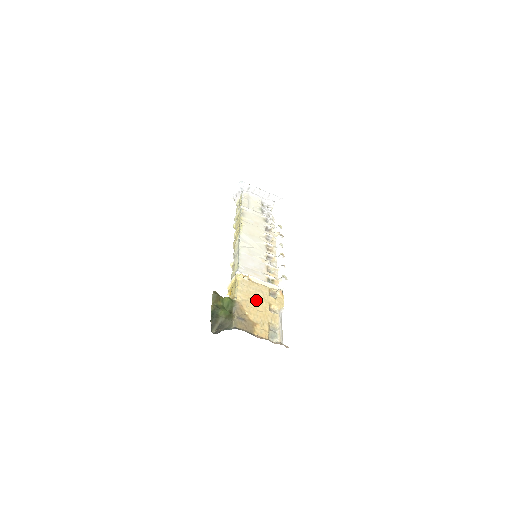
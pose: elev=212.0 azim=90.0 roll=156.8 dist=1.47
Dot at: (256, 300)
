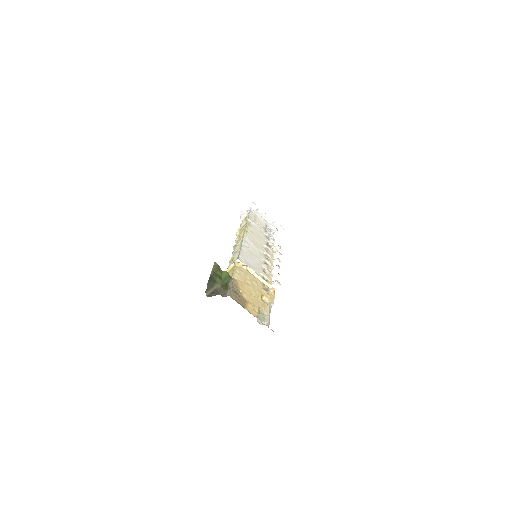
Dot at: (251, 286)
